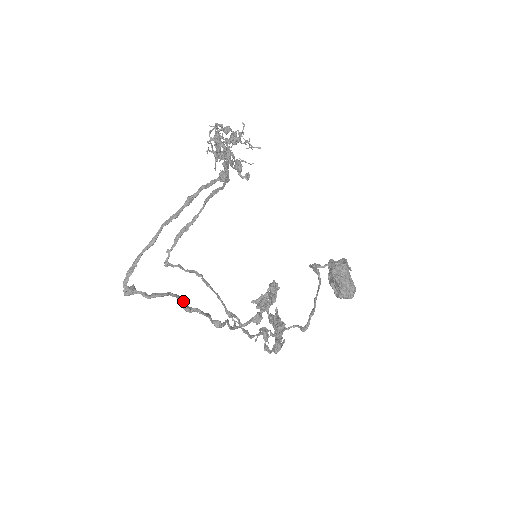
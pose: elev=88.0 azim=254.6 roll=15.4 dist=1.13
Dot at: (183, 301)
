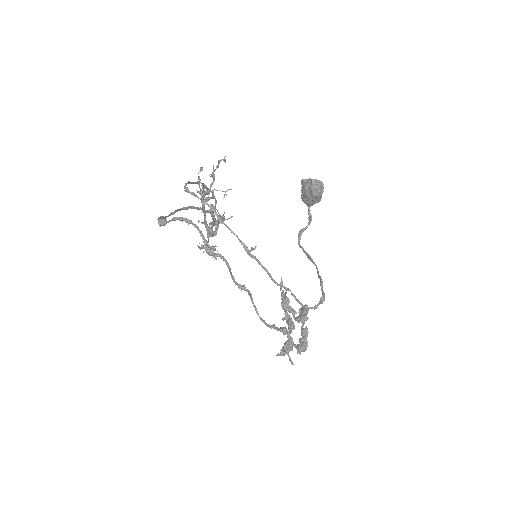
Dot at: (205, 239)
